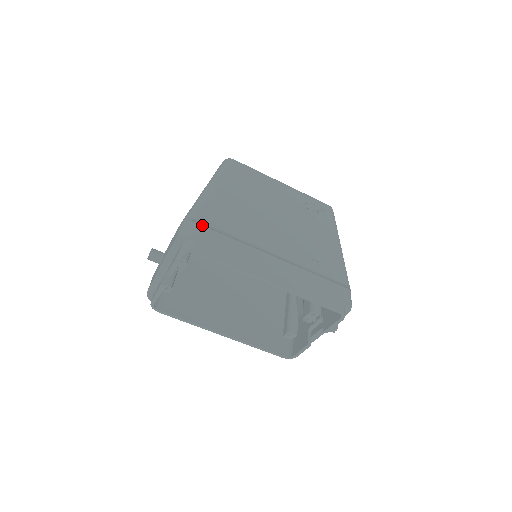
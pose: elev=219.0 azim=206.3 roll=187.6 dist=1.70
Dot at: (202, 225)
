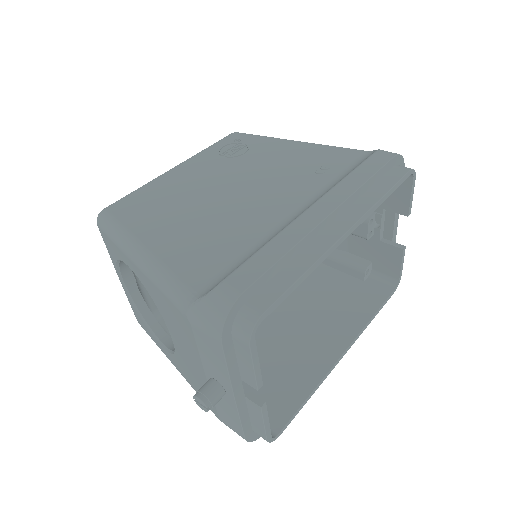
Dot at: (218, 284)
